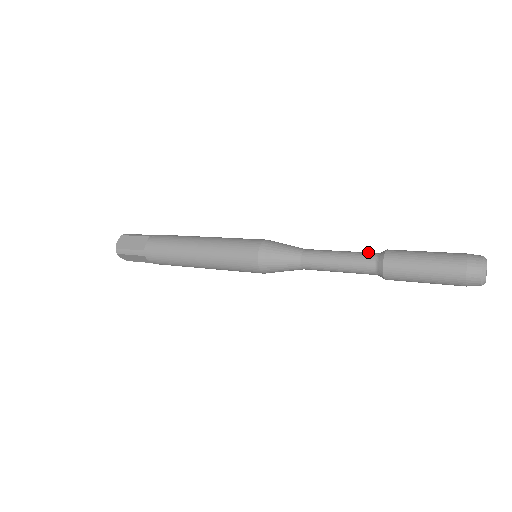
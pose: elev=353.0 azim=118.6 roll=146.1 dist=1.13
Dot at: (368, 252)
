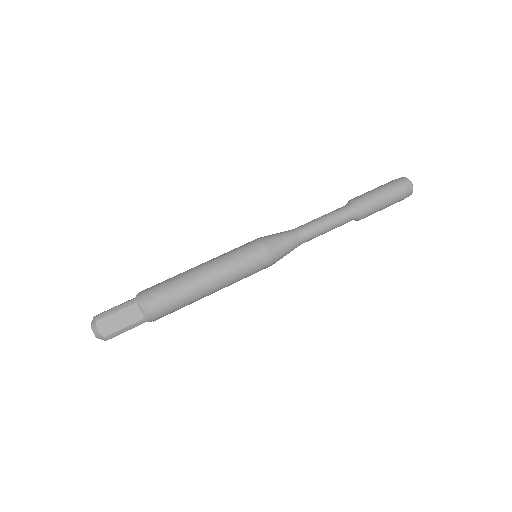
Dot at: (341, 208)
